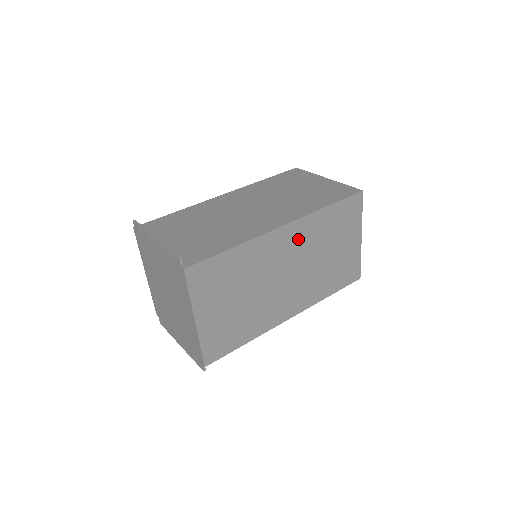
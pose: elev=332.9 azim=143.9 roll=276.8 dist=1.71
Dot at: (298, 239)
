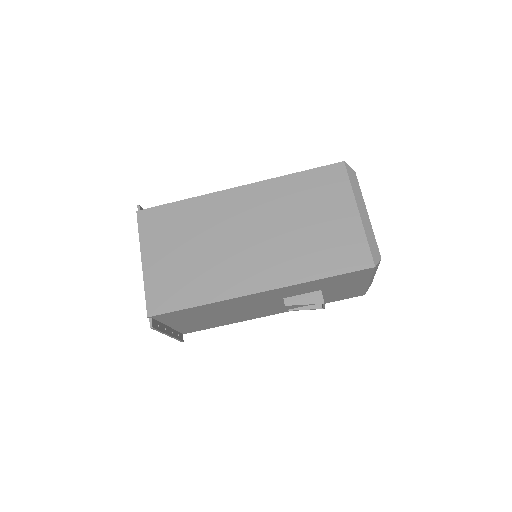
Dot at: (258, 202)
